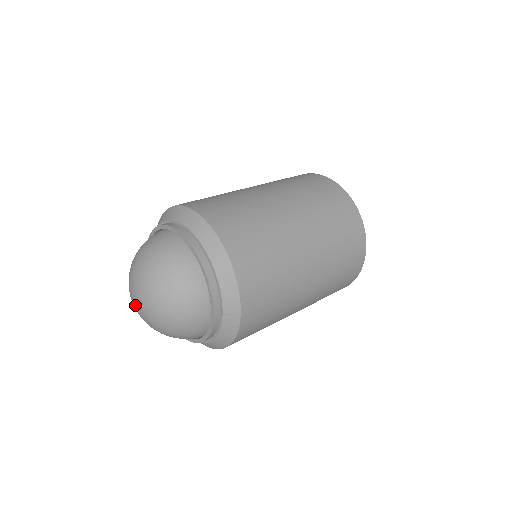
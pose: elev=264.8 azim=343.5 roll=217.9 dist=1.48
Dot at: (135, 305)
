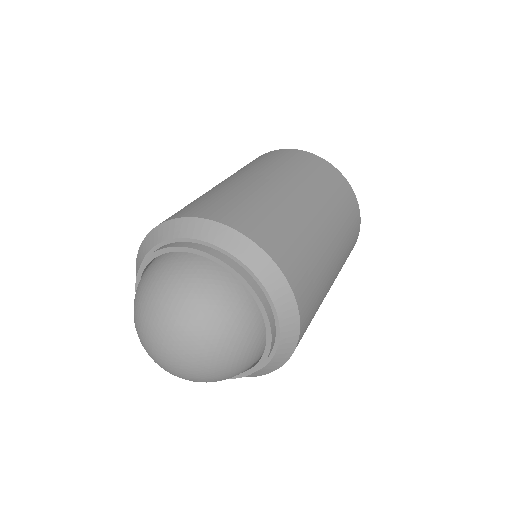
Dot at: (171, 362)
